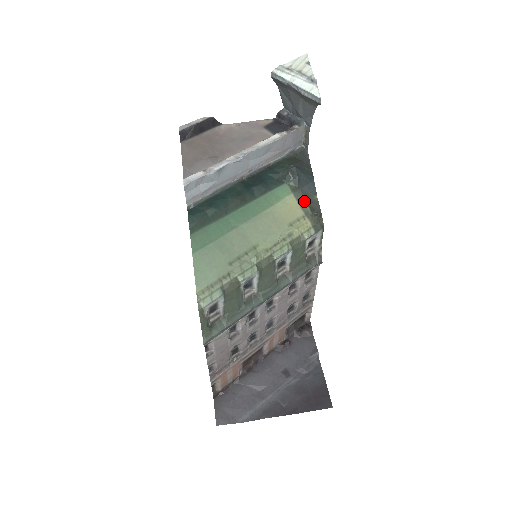
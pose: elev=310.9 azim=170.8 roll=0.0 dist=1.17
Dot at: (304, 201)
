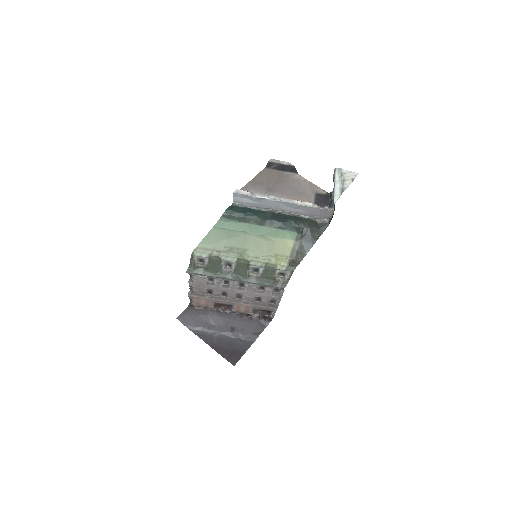
Dot at: (297, 250)
